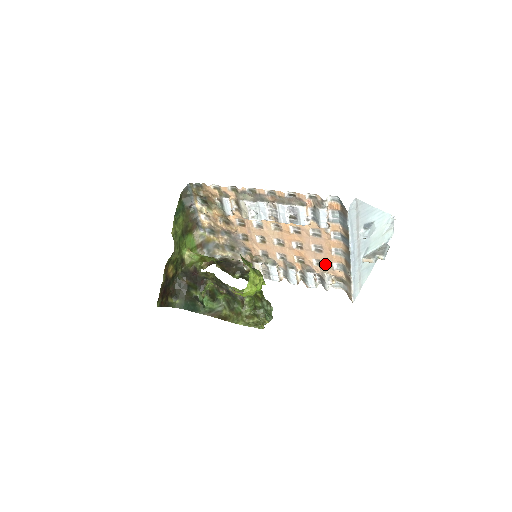
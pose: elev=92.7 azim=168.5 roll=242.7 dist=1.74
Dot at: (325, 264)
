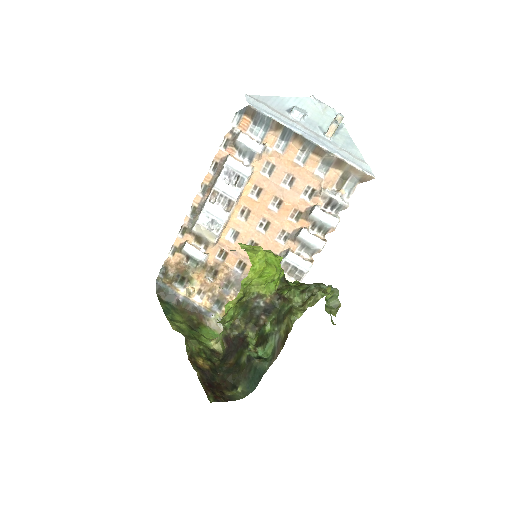
Dot at: (312, 186)
